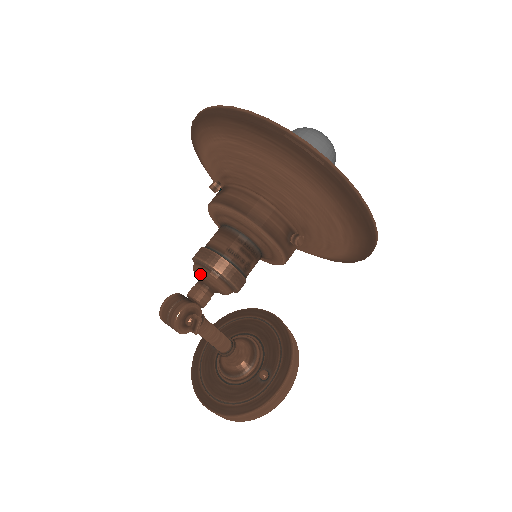
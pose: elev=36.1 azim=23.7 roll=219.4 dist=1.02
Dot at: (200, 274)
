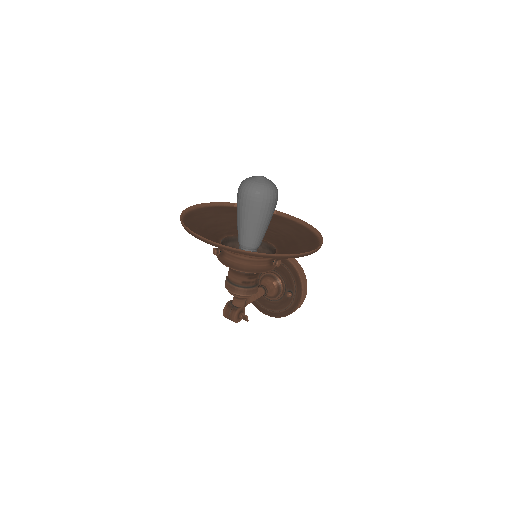
Dot at: occluded
